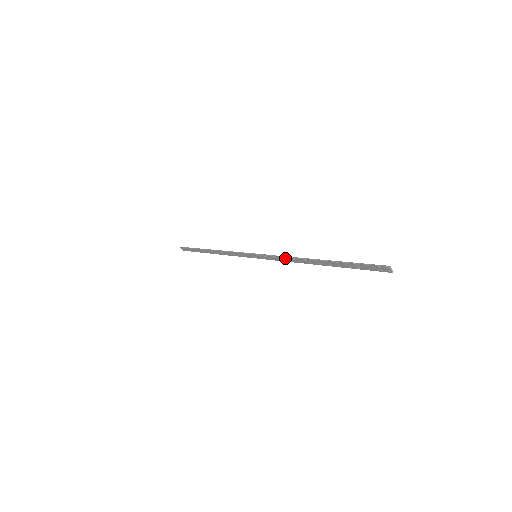
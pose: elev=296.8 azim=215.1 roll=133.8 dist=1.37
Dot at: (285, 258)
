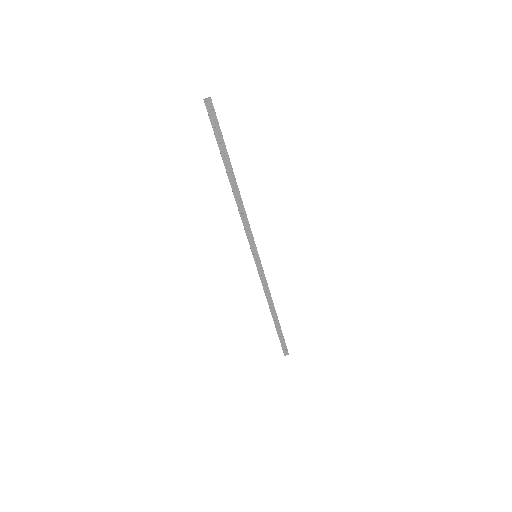
Dot at: (242, 219)
